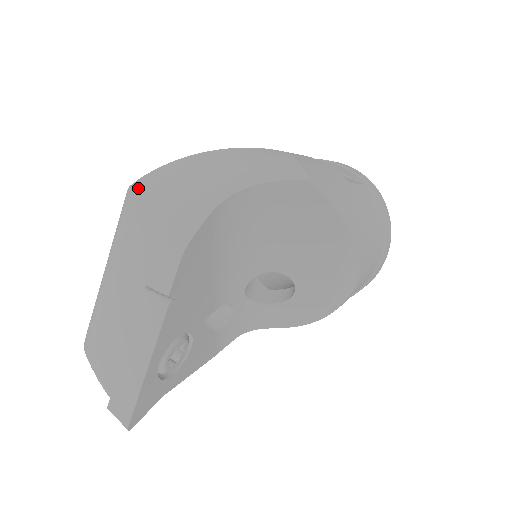
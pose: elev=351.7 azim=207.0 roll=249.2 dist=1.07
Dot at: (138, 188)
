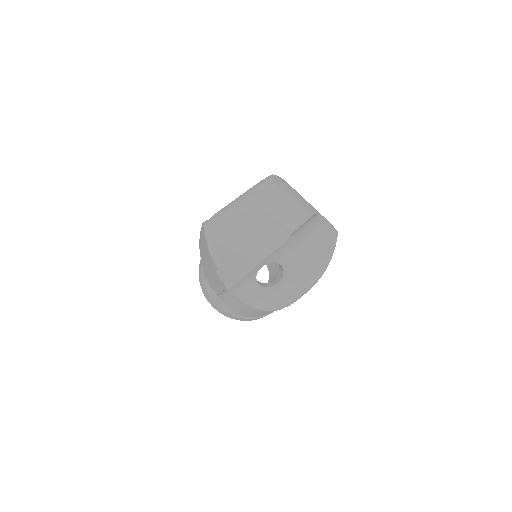
Dot at: (277, 178)
